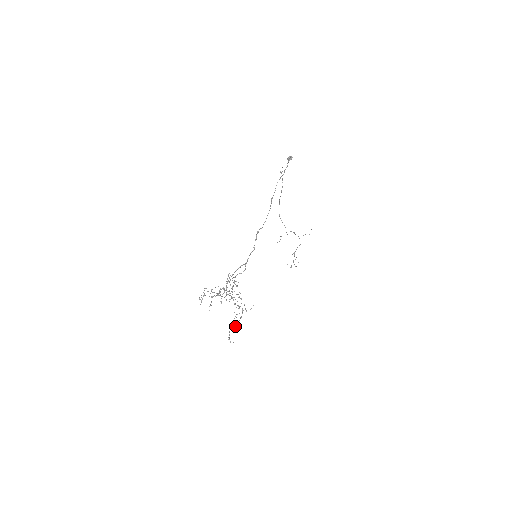
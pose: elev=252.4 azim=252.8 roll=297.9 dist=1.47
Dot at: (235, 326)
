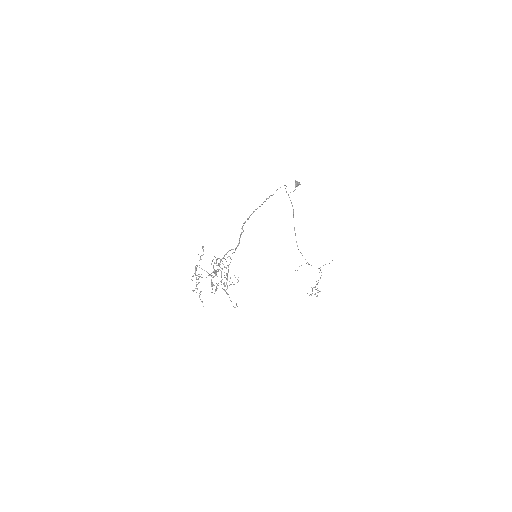
Dot at: occluded
